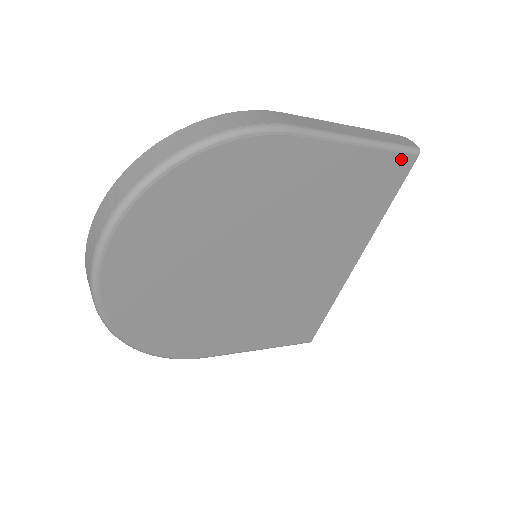
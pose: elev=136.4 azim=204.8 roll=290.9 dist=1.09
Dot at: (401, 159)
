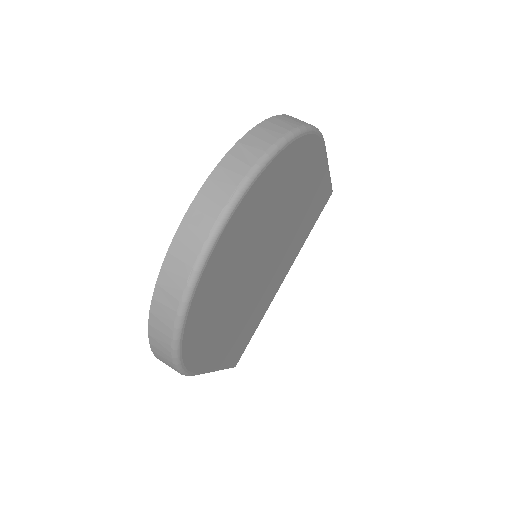
Dot at: (329, 192)
